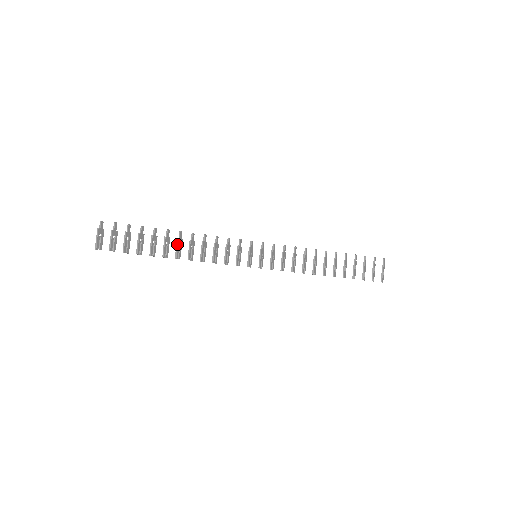
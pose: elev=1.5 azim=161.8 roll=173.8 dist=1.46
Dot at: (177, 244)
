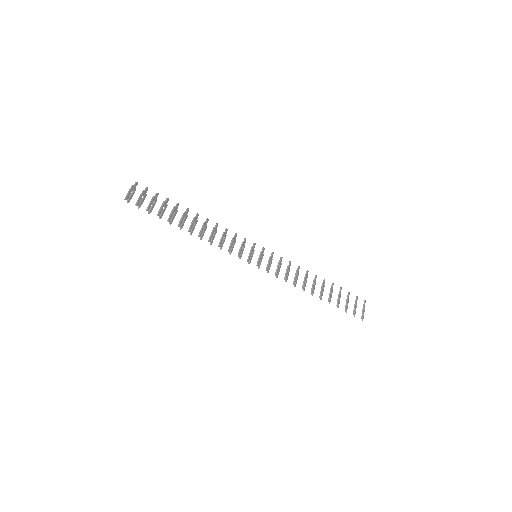
Dot at: (193, 221)
